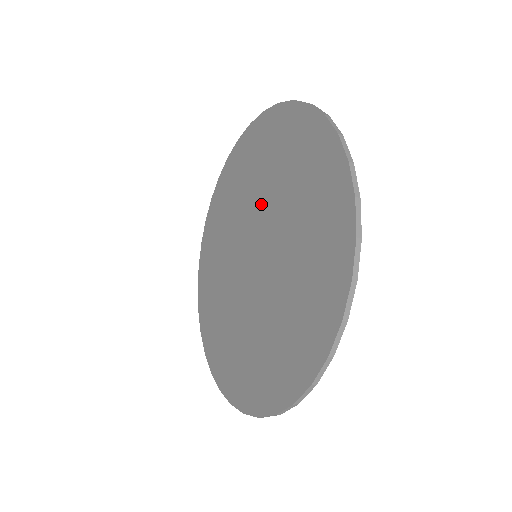
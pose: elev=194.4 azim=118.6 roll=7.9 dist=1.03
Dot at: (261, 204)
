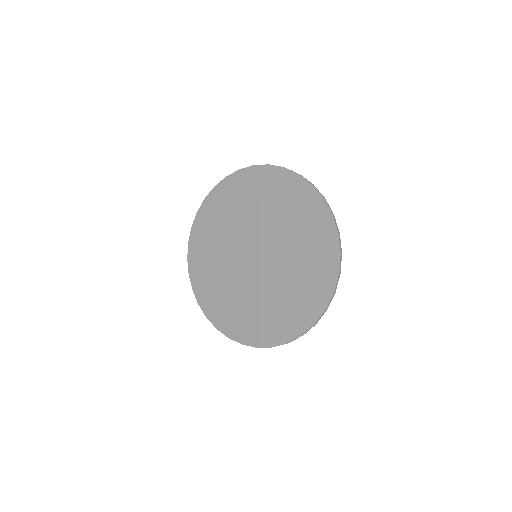
Dot at: (281, 248)
